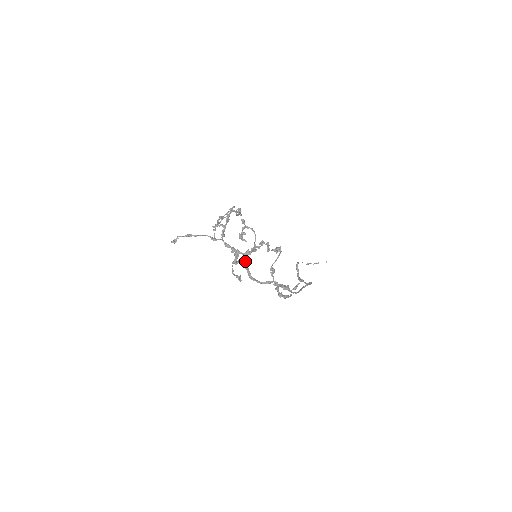
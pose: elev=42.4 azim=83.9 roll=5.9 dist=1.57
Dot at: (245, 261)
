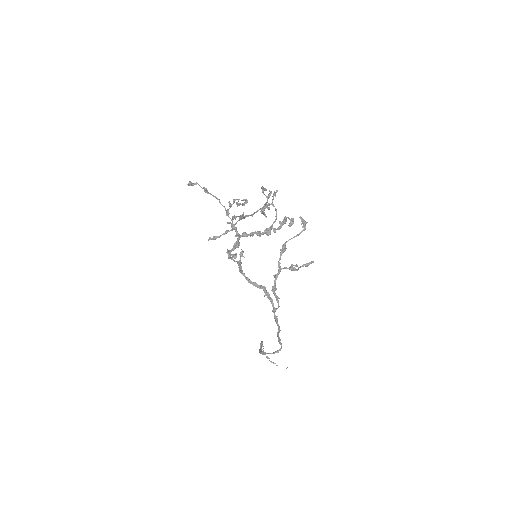
Dot at: (238, 261)
